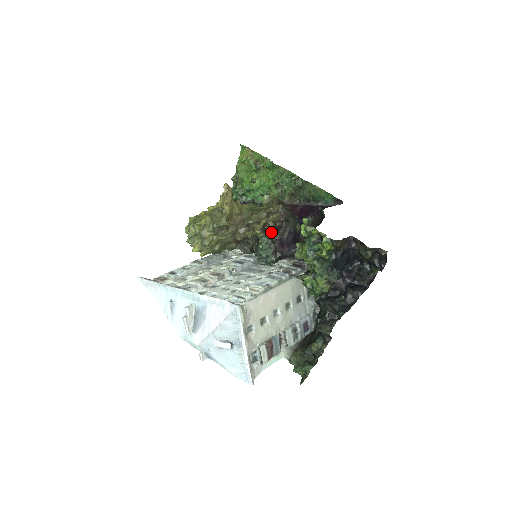
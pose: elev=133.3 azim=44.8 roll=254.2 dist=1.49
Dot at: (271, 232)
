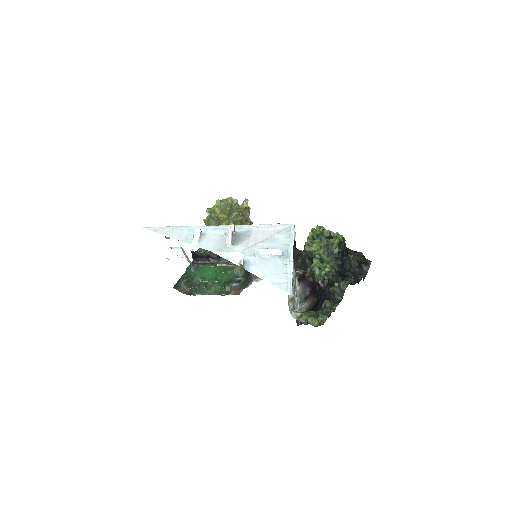
Dot at: occluded
